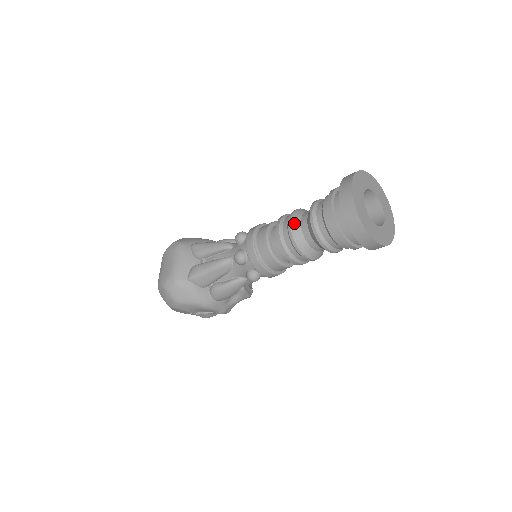
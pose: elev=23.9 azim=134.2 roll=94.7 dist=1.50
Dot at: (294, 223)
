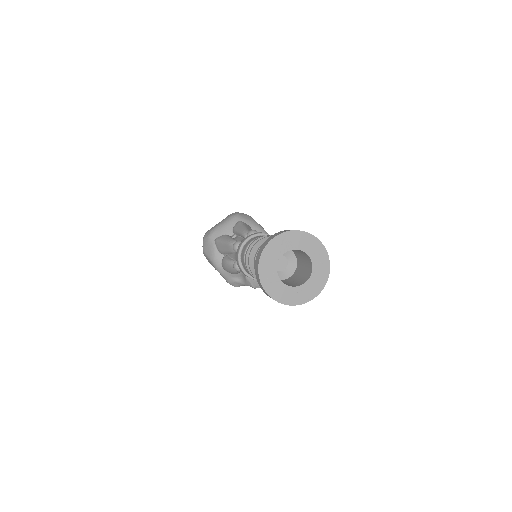
Dot at: (260, 243)
